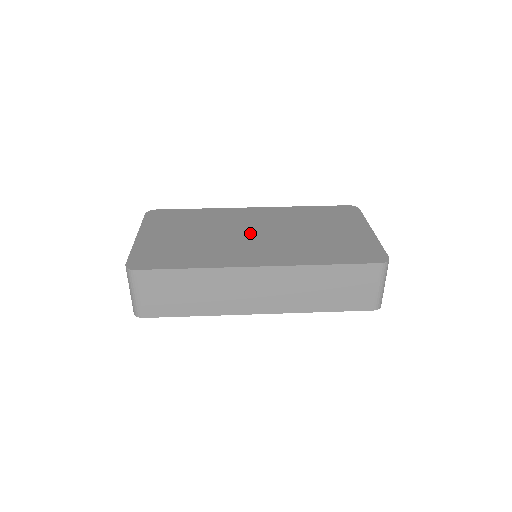
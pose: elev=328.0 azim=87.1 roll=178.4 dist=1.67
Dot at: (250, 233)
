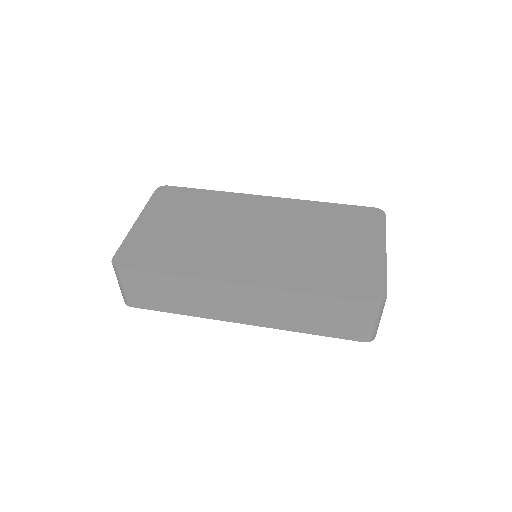
Dot at: (249, 234)
